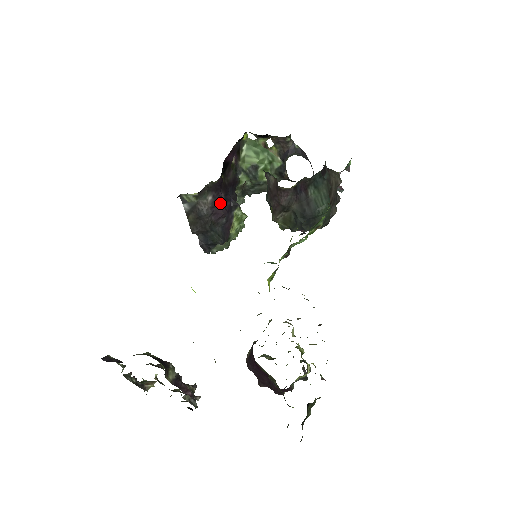
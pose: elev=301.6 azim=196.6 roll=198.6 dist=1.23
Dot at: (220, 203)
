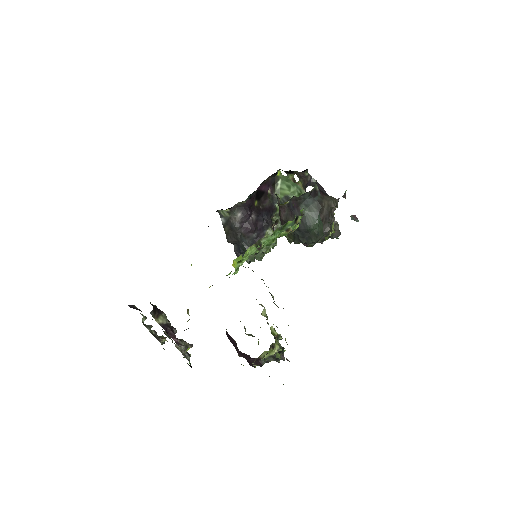
Dot at: (250, 220)
